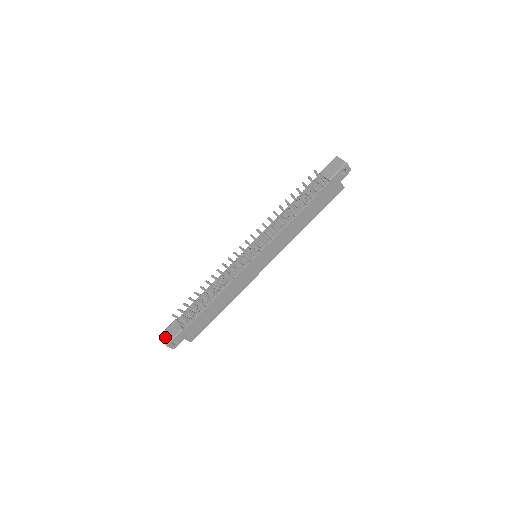
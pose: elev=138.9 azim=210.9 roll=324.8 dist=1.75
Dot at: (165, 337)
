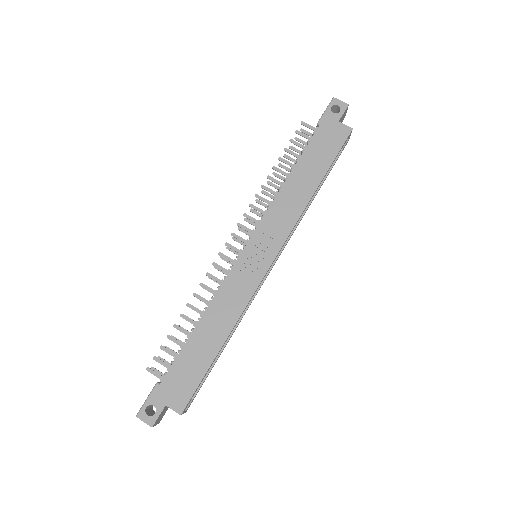
Dot at: occluded
